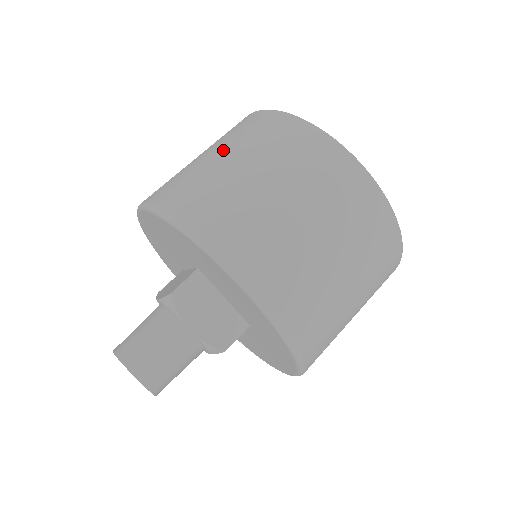
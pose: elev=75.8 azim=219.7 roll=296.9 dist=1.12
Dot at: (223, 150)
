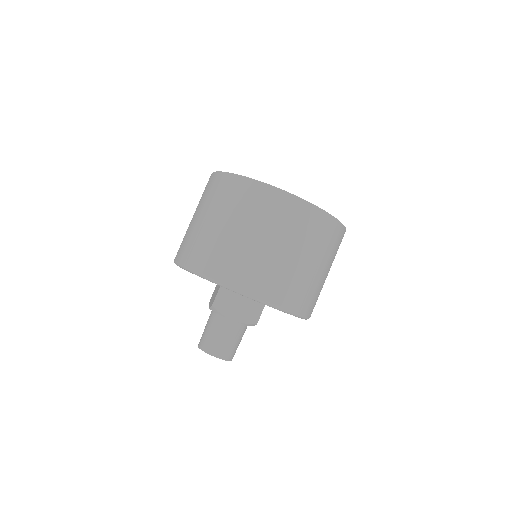
Dot at: (203, 213)
